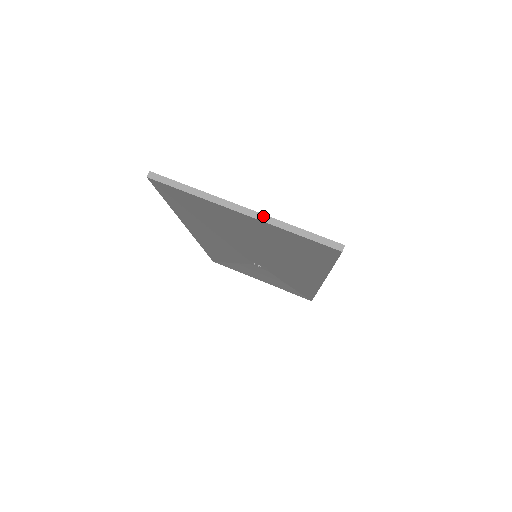
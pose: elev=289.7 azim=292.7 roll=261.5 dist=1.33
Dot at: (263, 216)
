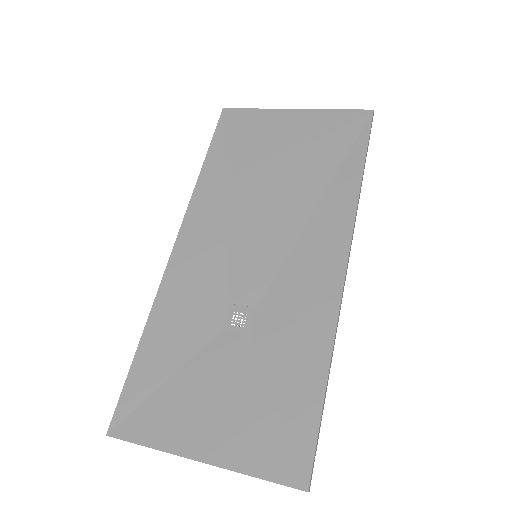
Dot at: (310, 112)
